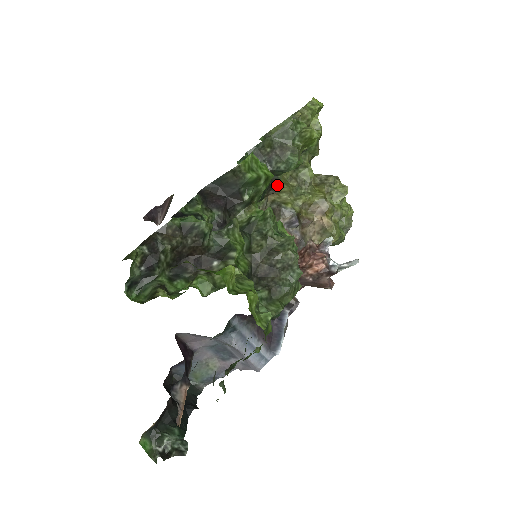
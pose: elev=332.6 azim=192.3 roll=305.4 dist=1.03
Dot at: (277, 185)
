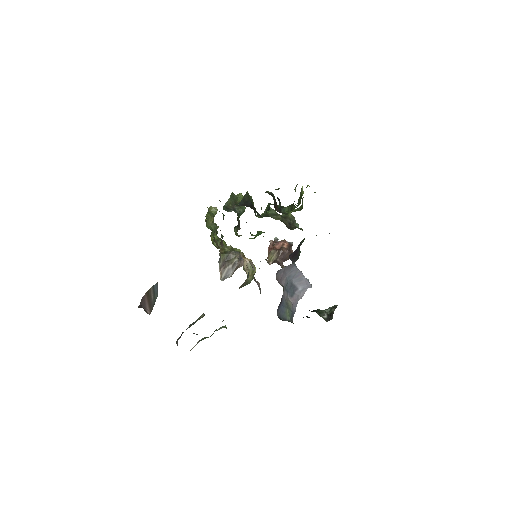
Dot at: (239, 224)
